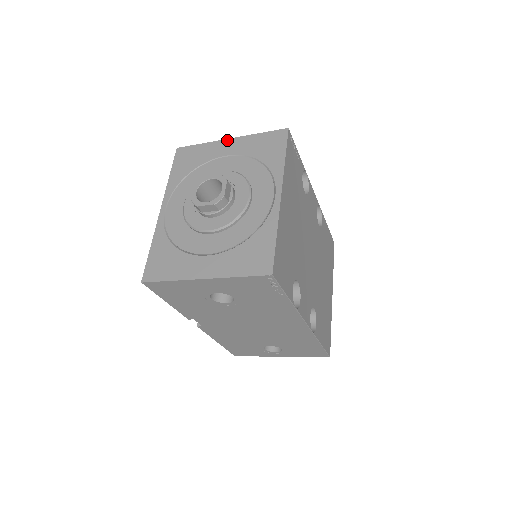
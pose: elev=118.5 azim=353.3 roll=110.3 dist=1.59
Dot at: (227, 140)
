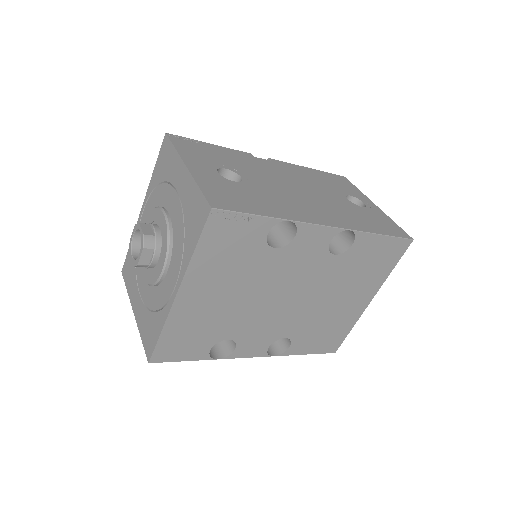
Dot at: (183, 166)
